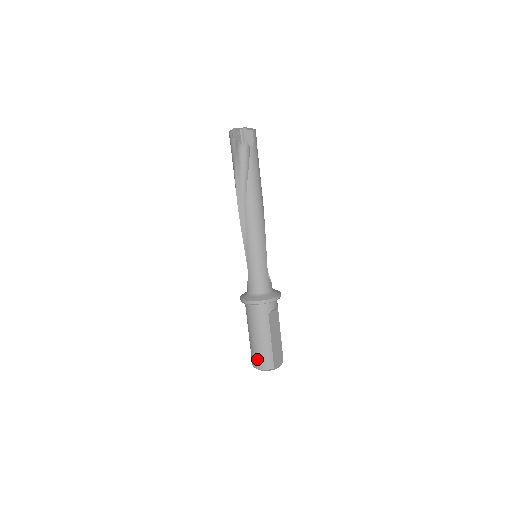
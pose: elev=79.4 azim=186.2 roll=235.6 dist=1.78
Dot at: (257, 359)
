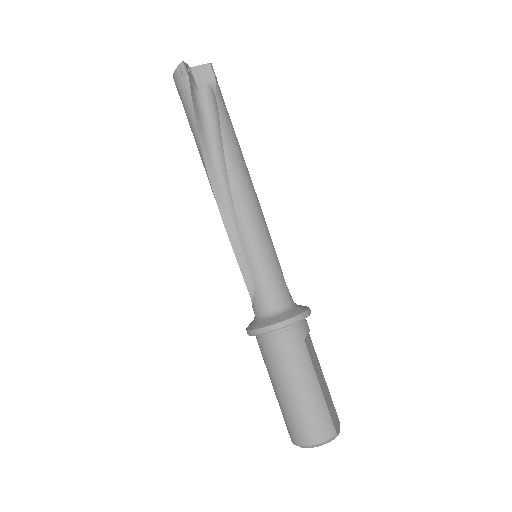
Dot at: (305, 428)
